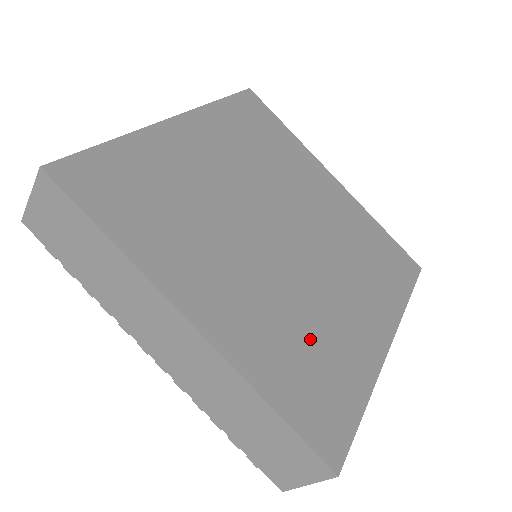
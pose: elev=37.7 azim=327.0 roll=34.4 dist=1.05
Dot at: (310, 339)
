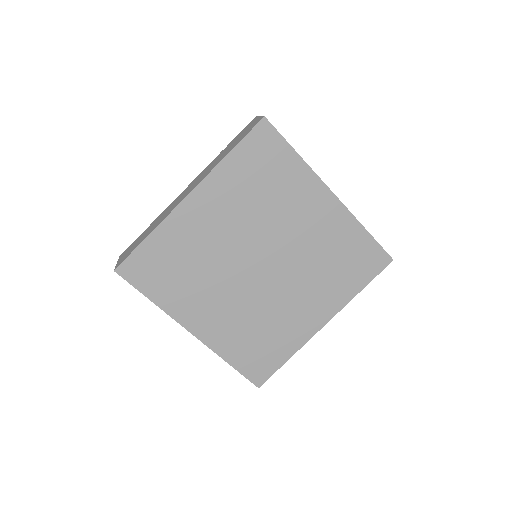
Dot at: (262, 331)
